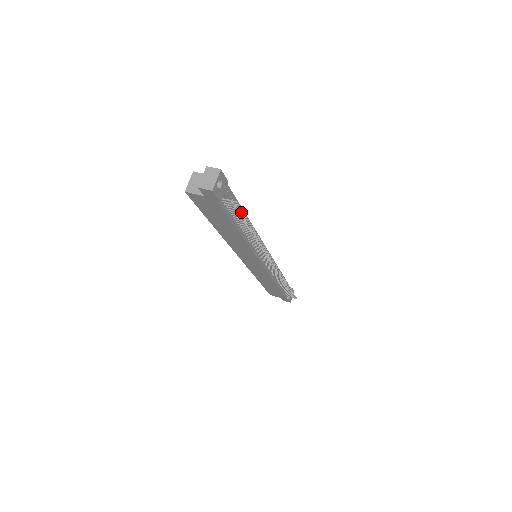
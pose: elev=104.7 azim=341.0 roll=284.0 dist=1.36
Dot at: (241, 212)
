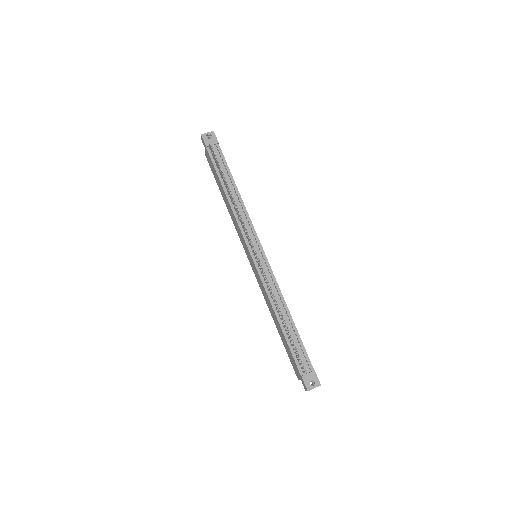
Dot at: (215, 157)
